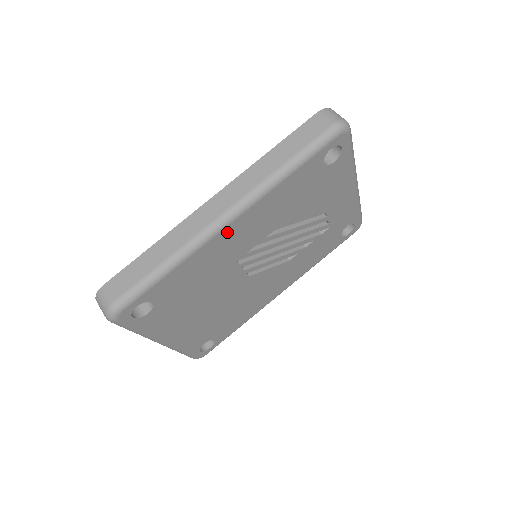
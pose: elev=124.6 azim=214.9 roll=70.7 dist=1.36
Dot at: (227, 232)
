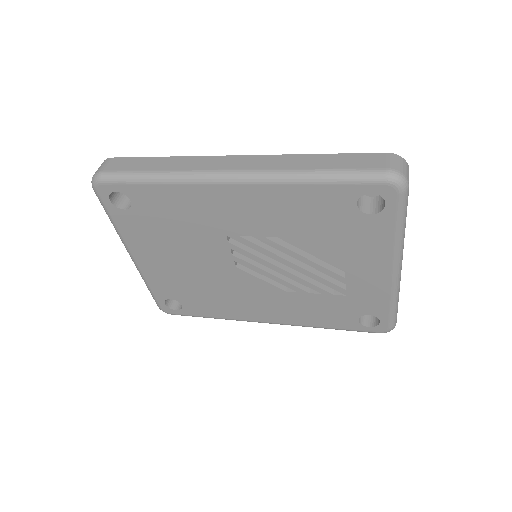
Dot at: (223, 191)
